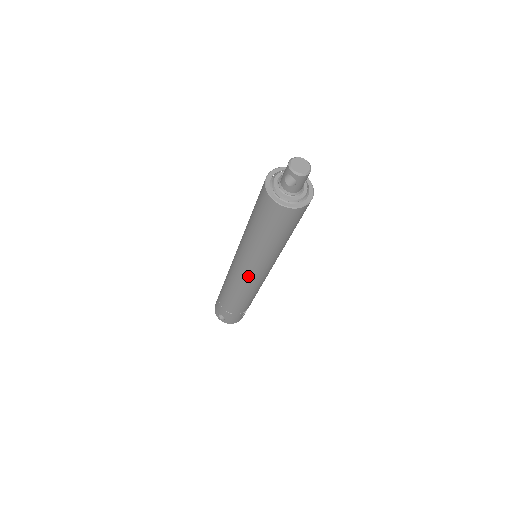
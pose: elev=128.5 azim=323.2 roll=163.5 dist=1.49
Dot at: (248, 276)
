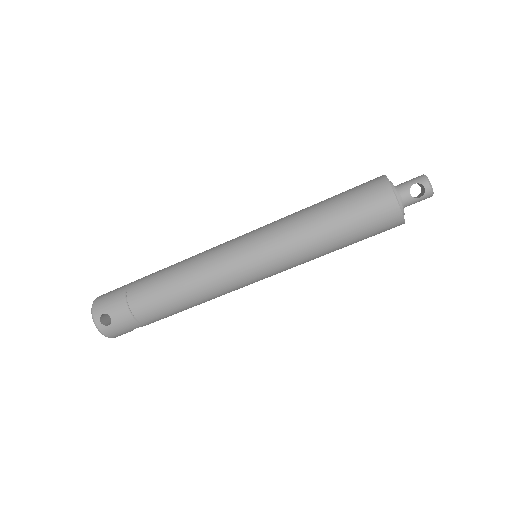
Dot at: (244, 272)
